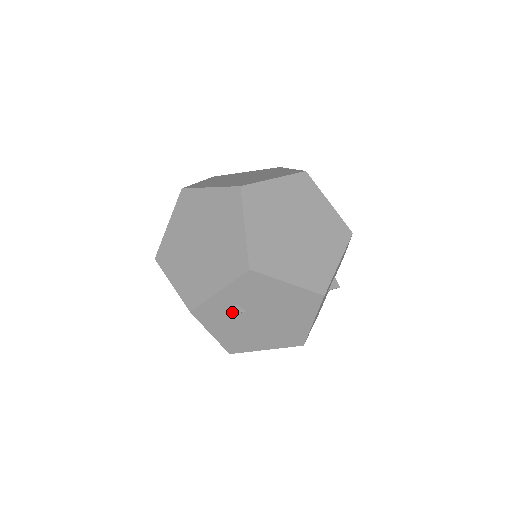
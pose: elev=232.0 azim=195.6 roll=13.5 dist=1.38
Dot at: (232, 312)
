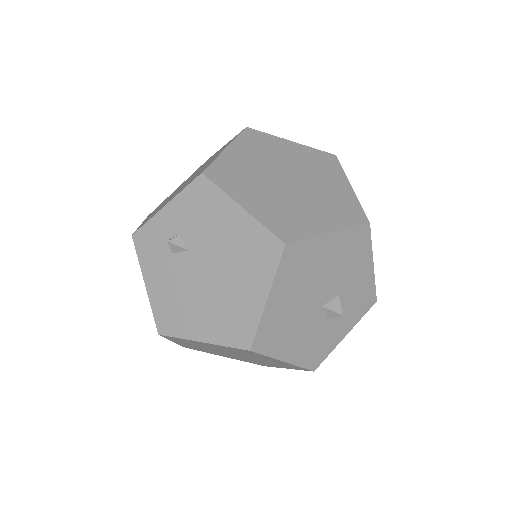
Dot at: (170, 239)
